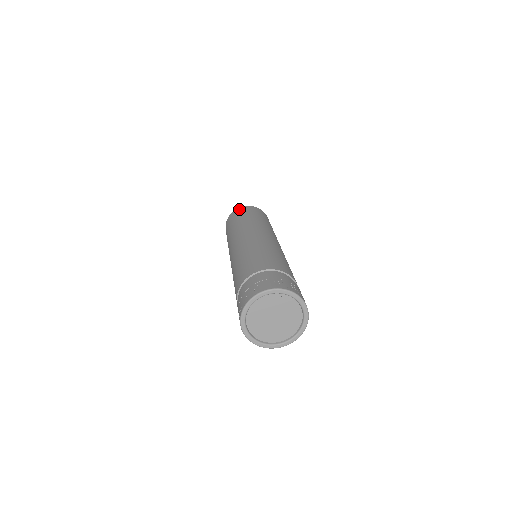
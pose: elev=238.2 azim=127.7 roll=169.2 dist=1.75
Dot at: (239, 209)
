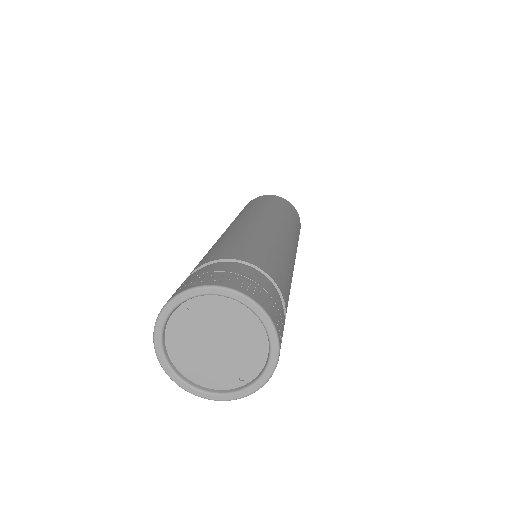
Dot at: occluded
